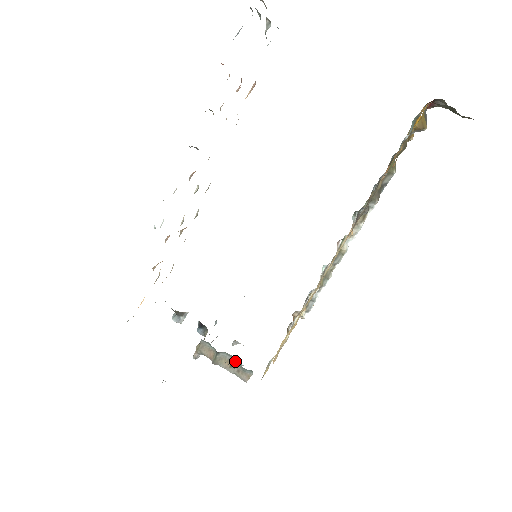
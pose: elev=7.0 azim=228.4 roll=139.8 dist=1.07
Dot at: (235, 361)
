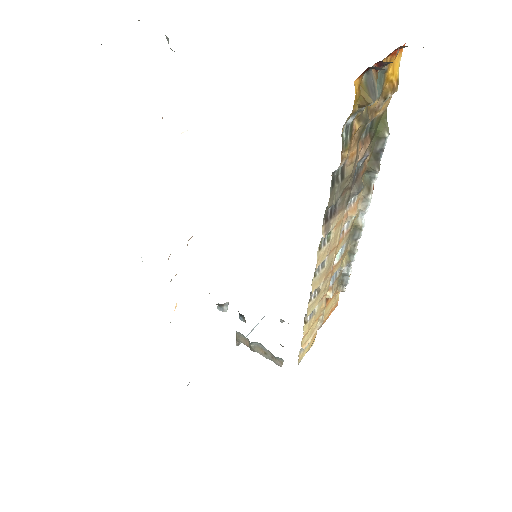
Dot at: occluded
